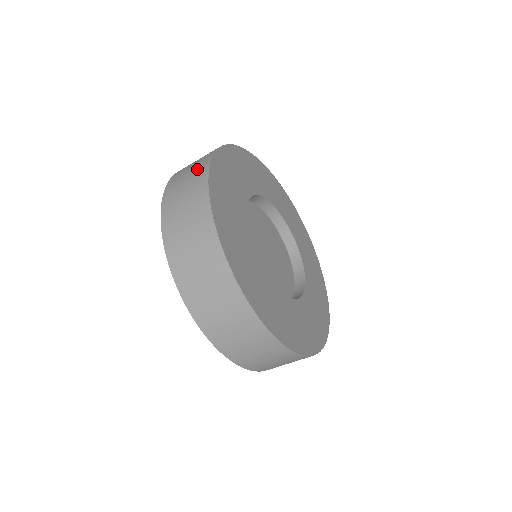
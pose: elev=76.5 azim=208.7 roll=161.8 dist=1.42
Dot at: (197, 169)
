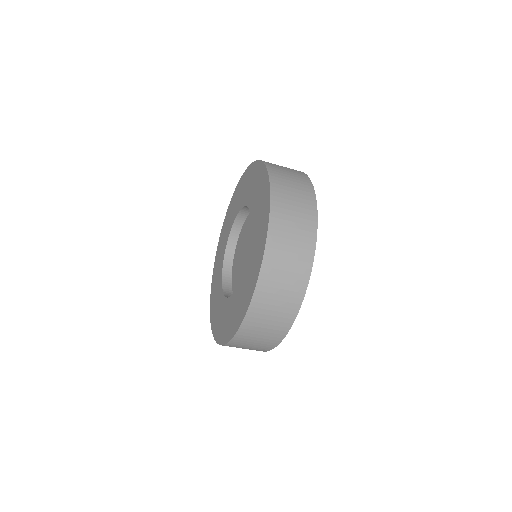
Dot at: (300, 261)
